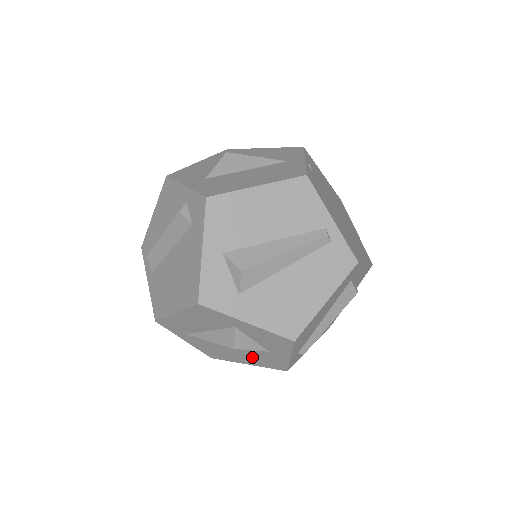
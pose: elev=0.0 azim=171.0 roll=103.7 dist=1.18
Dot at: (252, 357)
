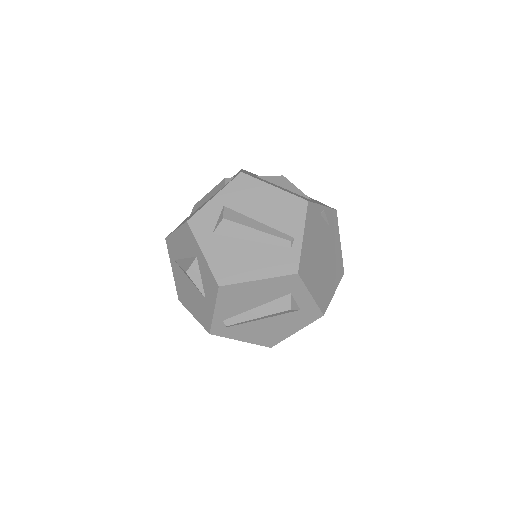
Dot at: (197, 305)
